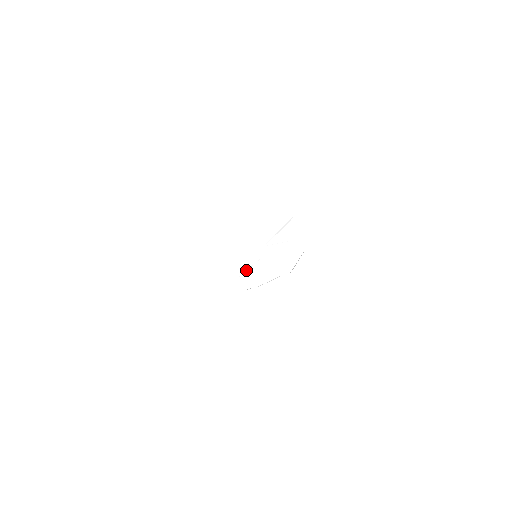
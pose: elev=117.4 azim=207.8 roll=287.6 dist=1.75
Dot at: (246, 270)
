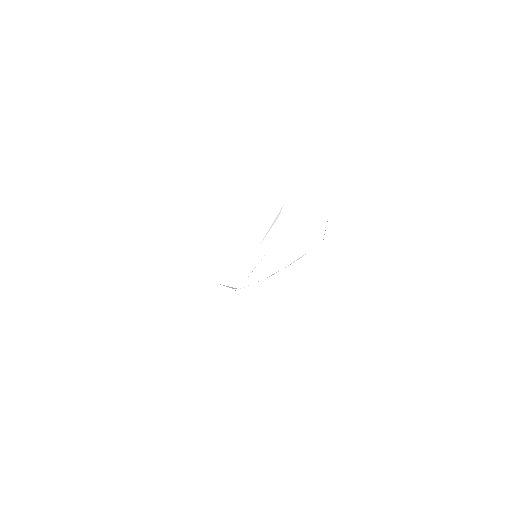
Dot at: occluded
